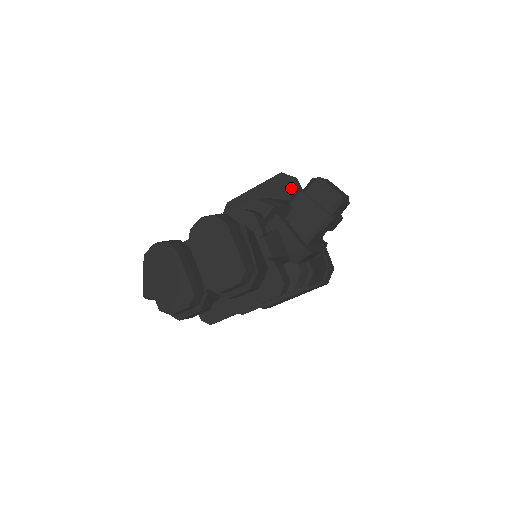
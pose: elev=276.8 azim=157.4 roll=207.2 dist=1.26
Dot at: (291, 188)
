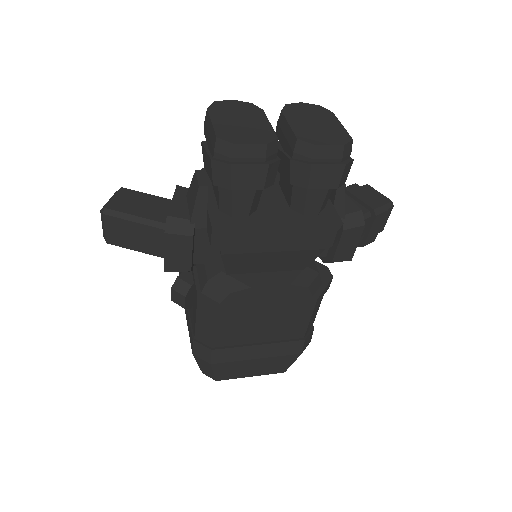
Dot at: occluded
